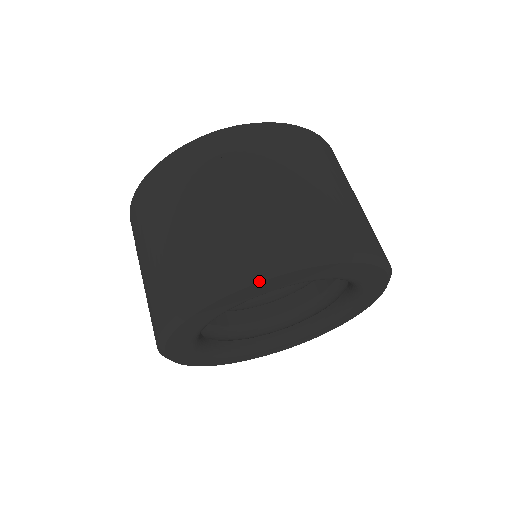
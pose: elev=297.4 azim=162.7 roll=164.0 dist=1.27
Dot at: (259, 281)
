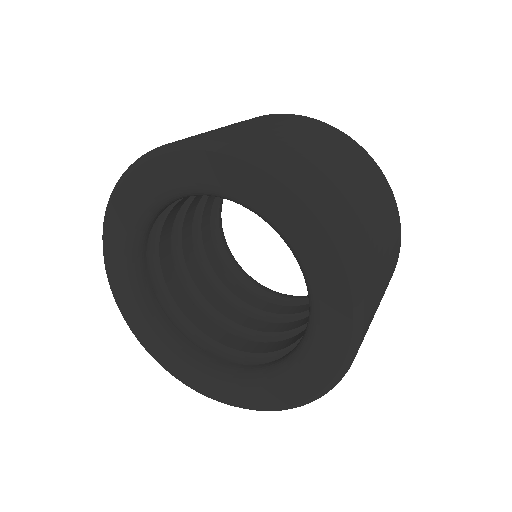
Dot at: (116, 191)
